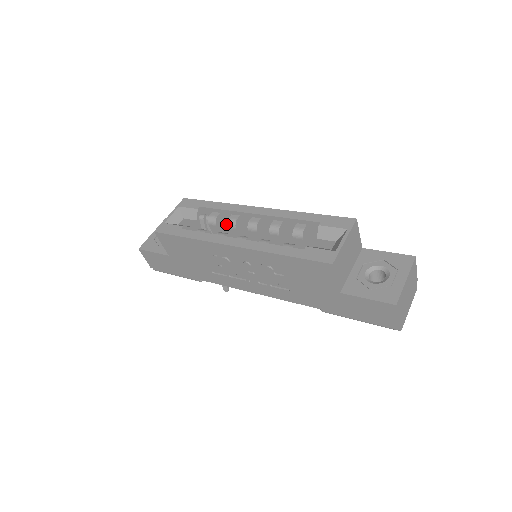
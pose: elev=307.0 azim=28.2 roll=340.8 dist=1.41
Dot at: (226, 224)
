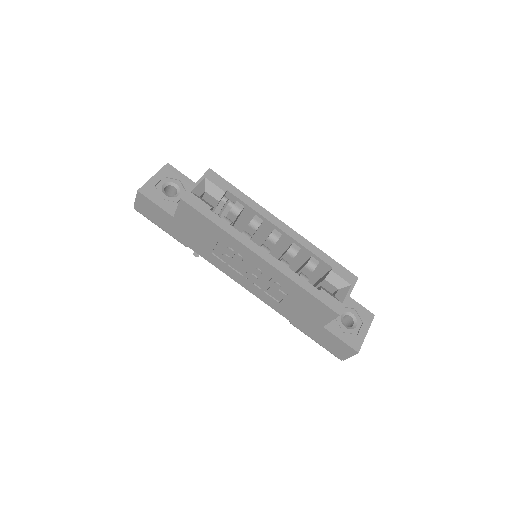
Dot at: (241, 215)
